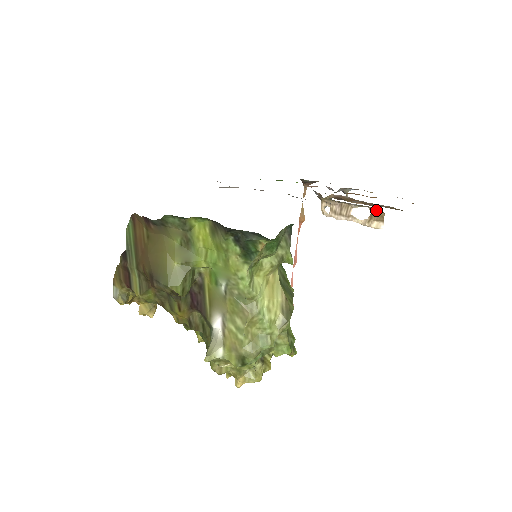
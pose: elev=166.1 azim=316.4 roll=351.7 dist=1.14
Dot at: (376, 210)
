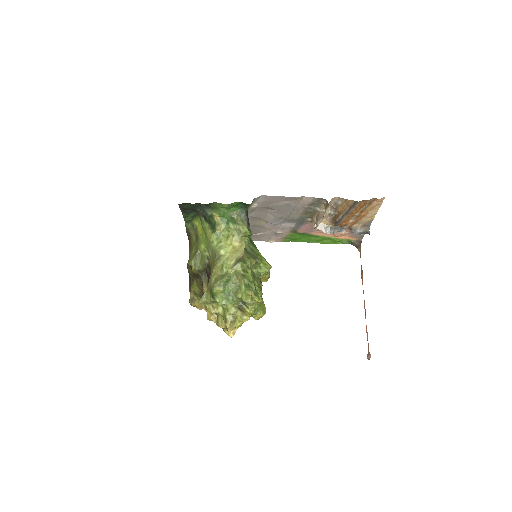
Dot at: (325, 203)
